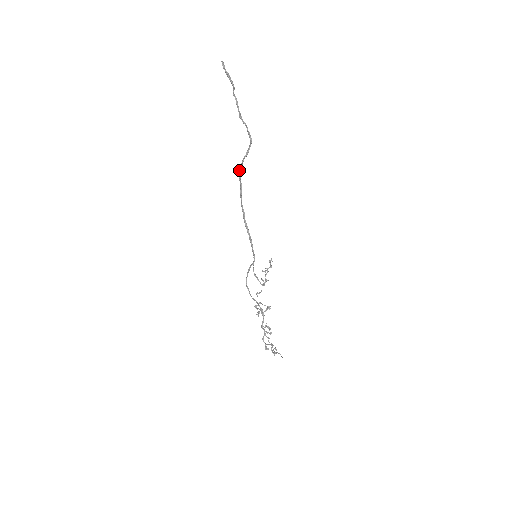
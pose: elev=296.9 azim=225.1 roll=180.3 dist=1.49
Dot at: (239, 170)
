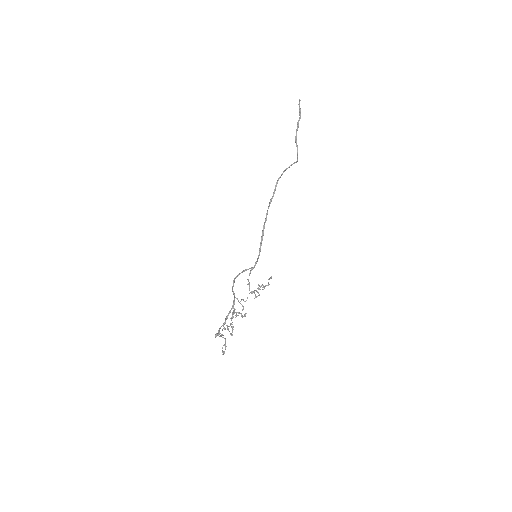
Dot at: (277, 181)
